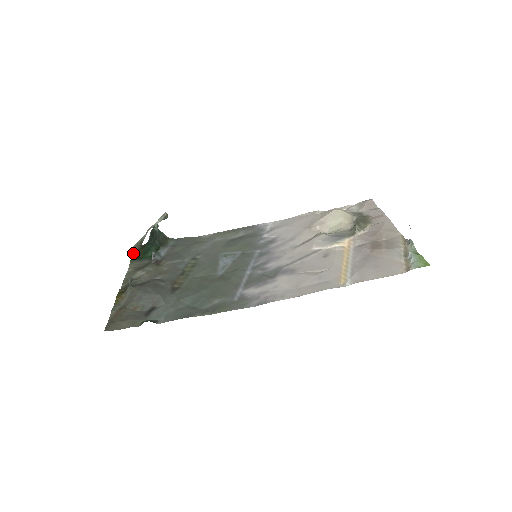
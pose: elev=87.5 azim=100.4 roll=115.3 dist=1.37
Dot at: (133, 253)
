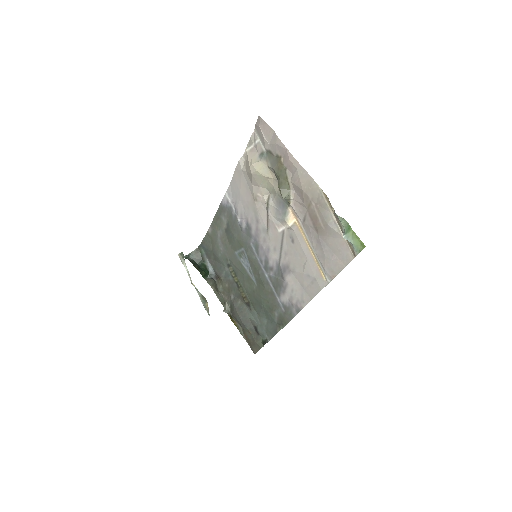
Dot at: (198, 270)
